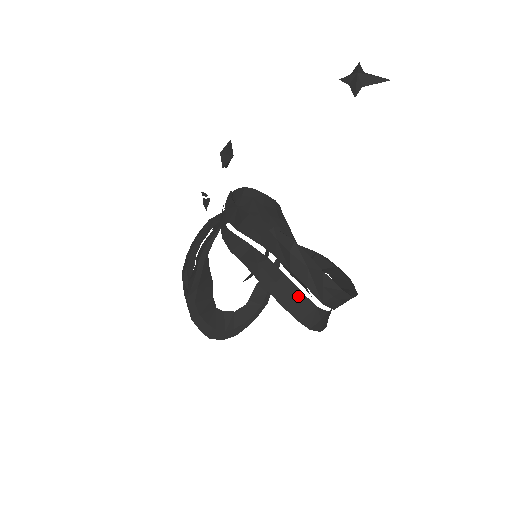
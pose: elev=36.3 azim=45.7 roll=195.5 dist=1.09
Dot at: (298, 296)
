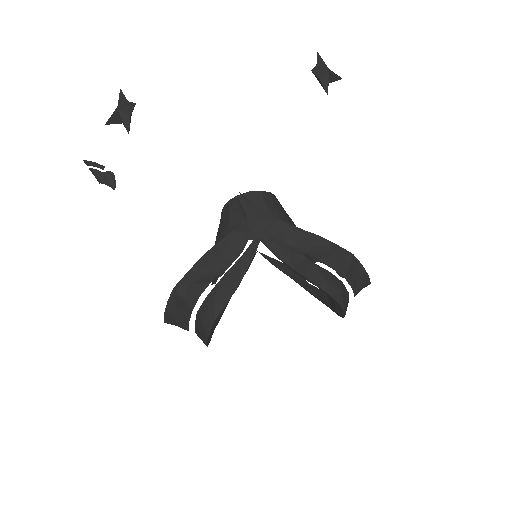
Dot at: (347, 297)
